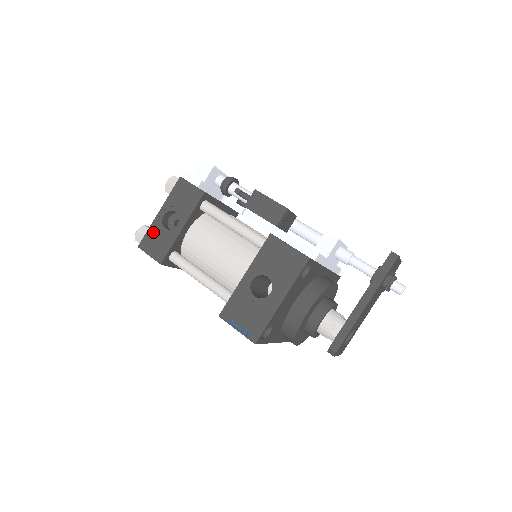
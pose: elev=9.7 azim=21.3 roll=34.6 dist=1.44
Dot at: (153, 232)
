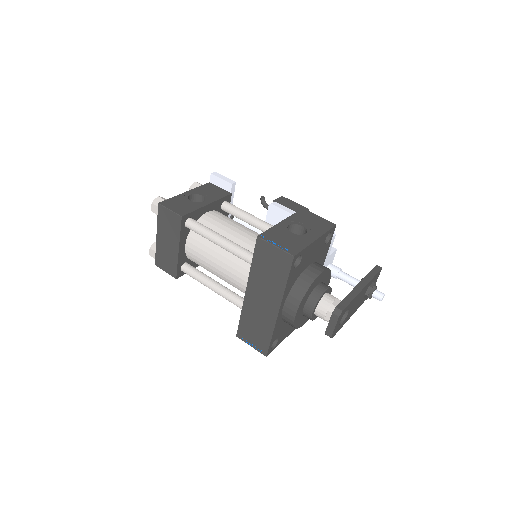
Dot at: (177, 199)
